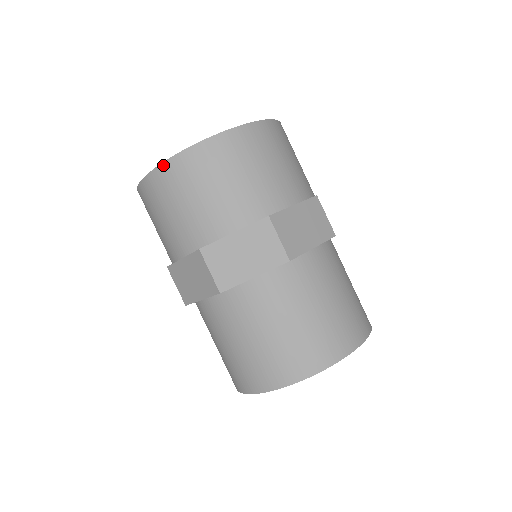
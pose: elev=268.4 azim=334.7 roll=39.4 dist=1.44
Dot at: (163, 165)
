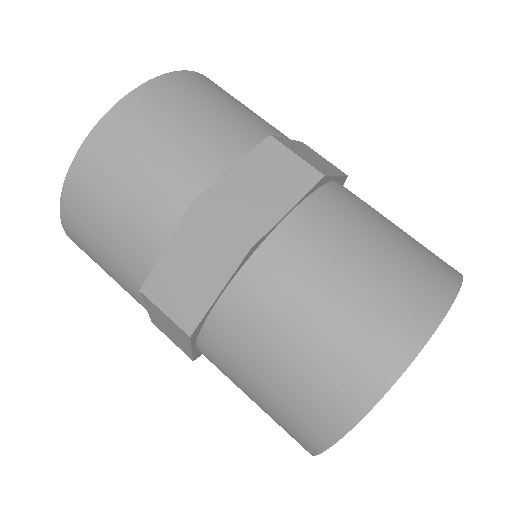
Dot at: (99, 126)
